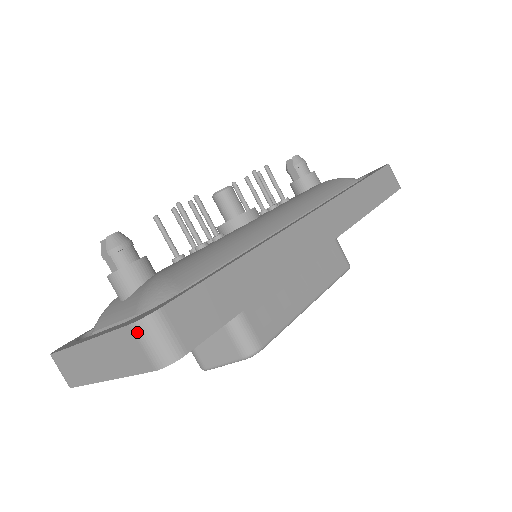
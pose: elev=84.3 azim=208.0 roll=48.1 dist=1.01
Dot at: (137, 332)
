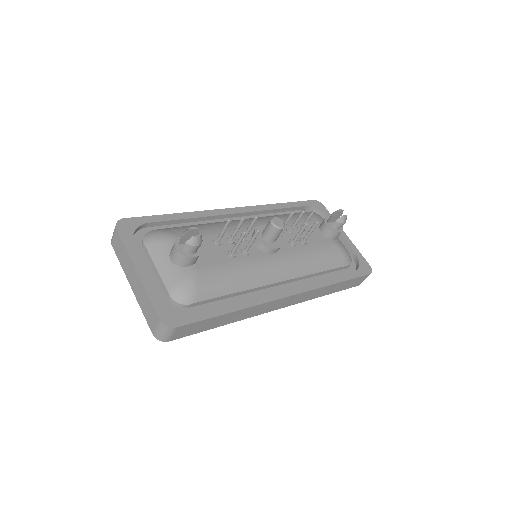
Dot at: (160, 324)
